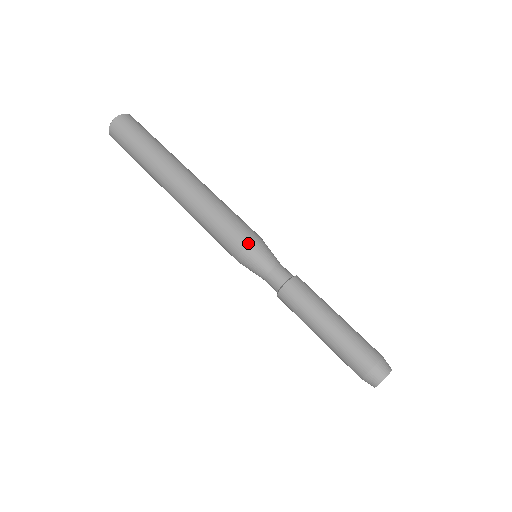
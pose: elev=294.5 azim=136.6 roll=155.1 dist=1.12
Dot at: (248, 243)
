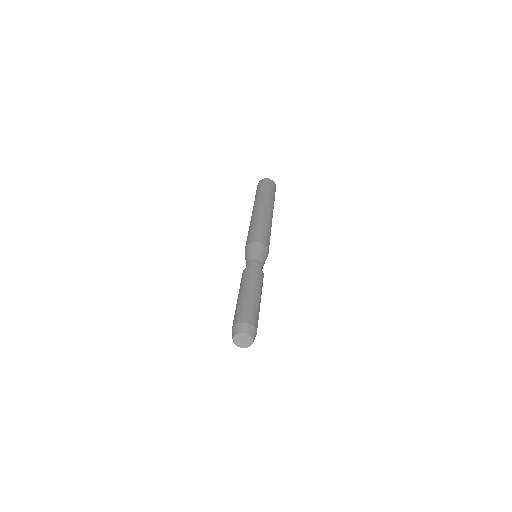
Dot at: (256, 242)
